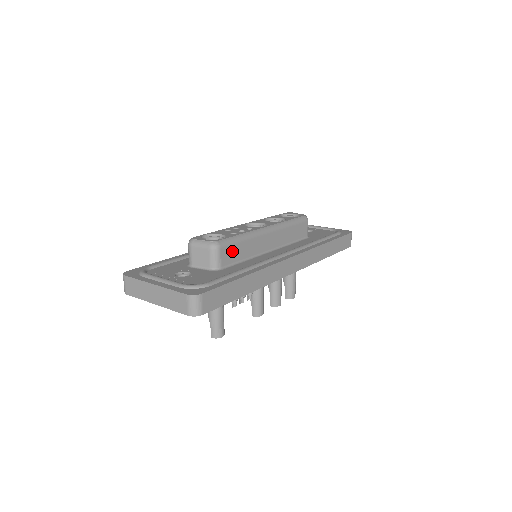
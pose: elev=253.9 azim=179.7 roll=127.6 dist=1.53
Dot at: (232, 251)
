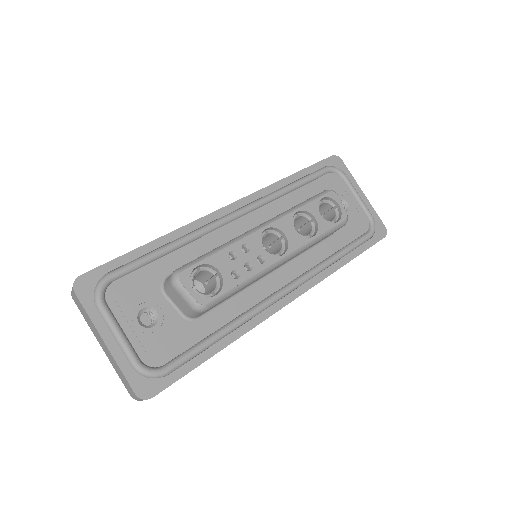
Dot at: occluded
